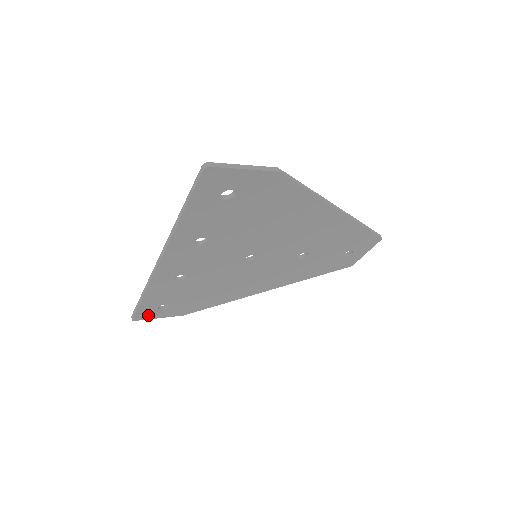
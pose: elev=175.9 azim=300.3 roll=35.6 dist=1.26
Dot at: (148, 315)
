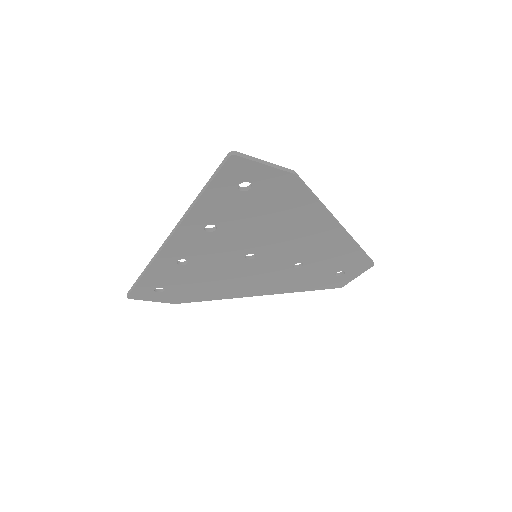
Dot at: (143, 296)
